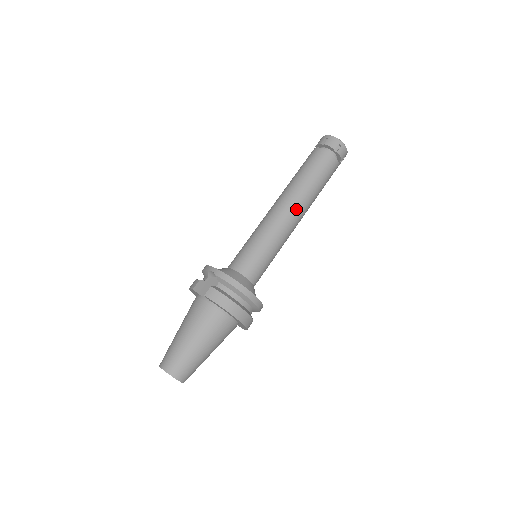
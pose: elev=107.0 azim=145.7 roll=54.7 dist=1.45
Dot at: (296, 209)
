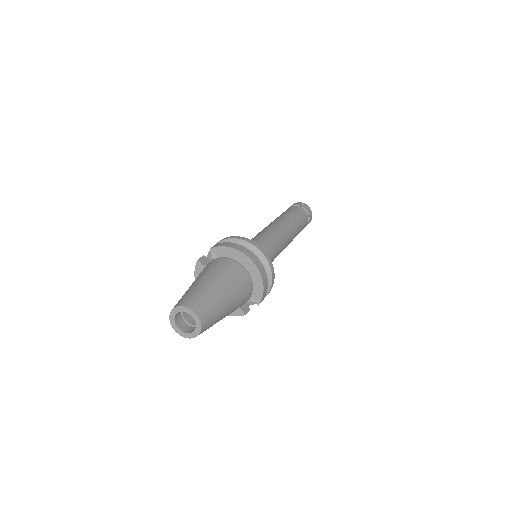
Dot at: (281, 225)
